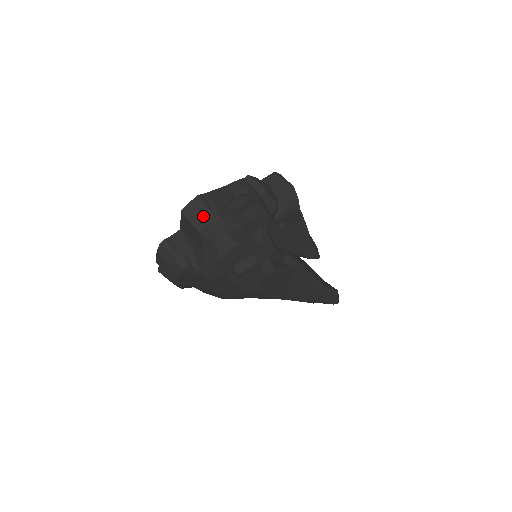
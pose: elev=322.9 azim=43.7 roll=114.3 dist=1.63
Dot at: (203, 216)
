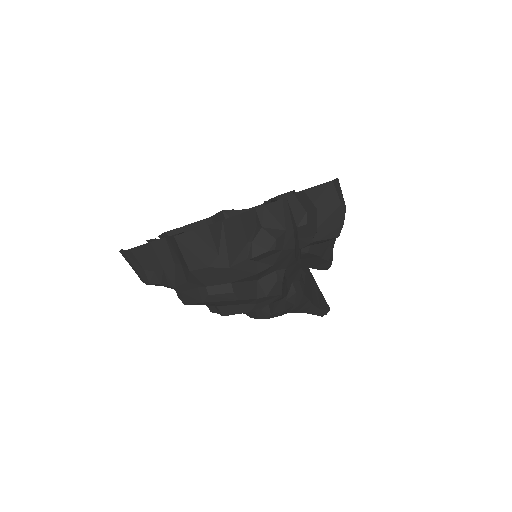
Dot at: (204, 255)
